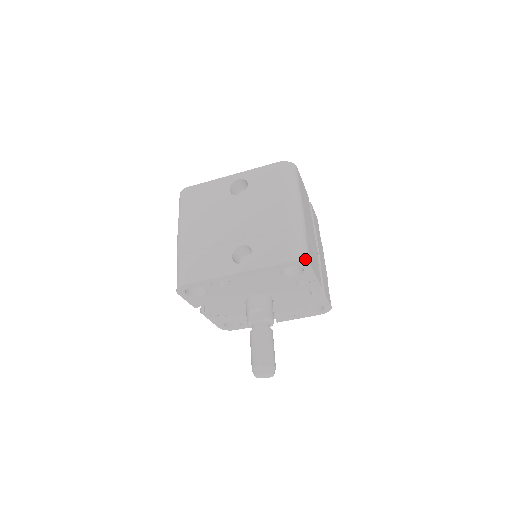
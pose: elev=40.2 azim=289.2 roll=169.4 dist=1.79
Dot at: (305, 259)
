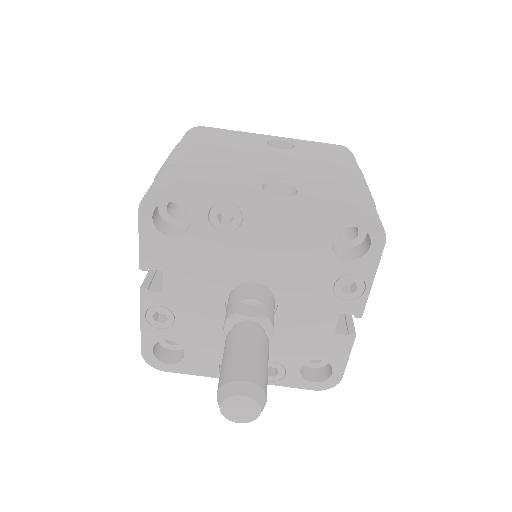
Dot at: occluded
